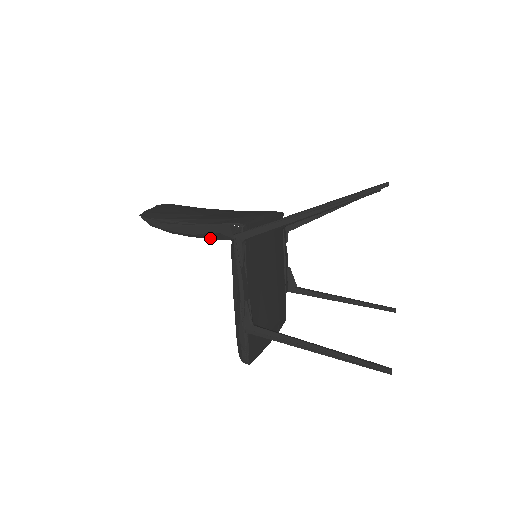
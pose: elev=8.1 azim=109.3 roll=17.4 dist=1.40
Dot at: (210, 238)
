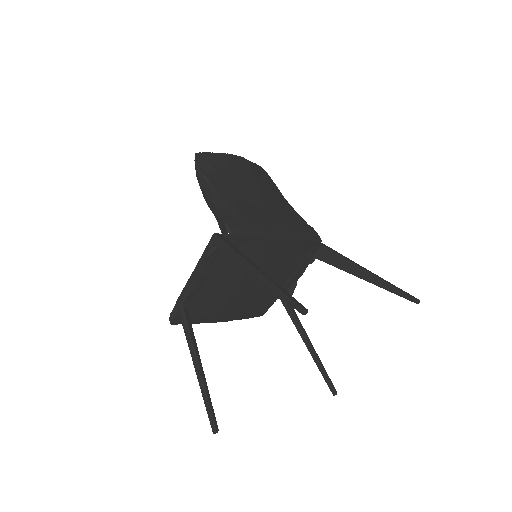
Dot at: occluded
